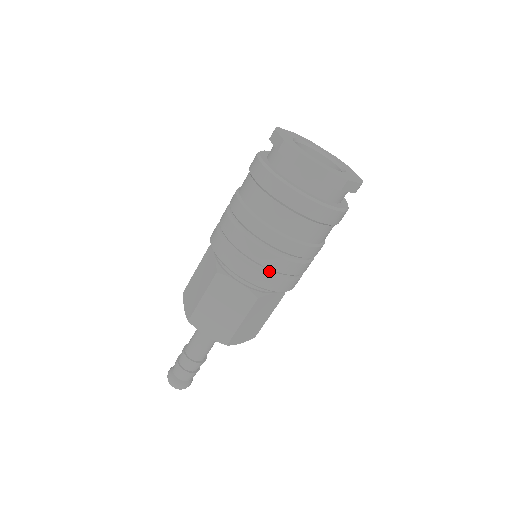
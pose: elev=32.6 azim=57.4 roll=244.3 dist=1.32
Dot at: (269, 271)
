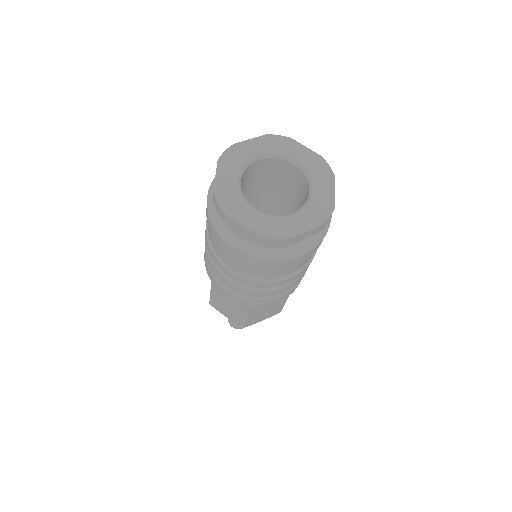
Dot at: (247, 295)
